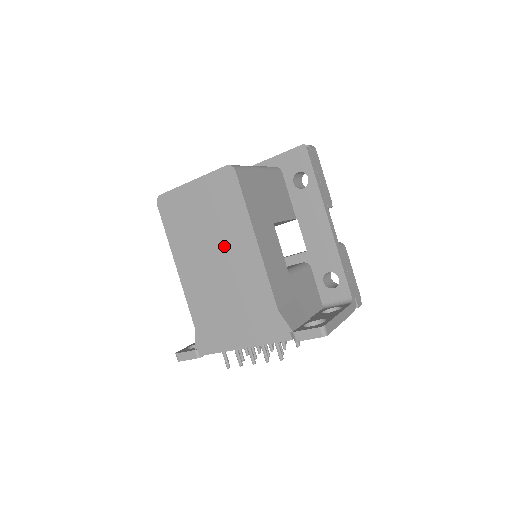
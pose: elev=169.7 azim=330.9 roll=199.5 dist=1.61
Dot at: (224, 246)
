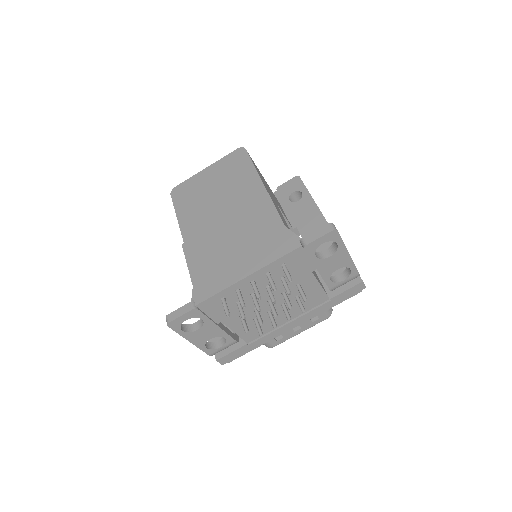
Dot at: (232, 199)
